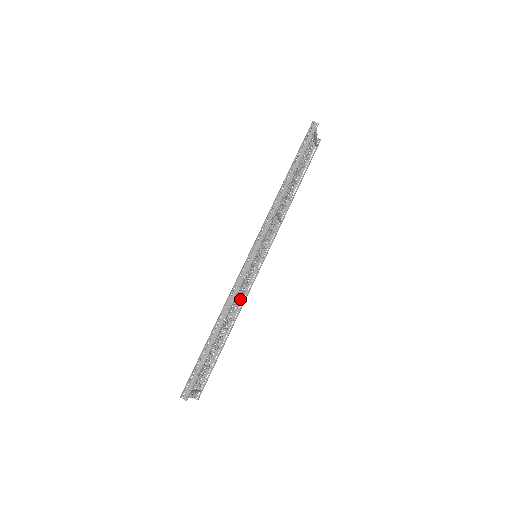
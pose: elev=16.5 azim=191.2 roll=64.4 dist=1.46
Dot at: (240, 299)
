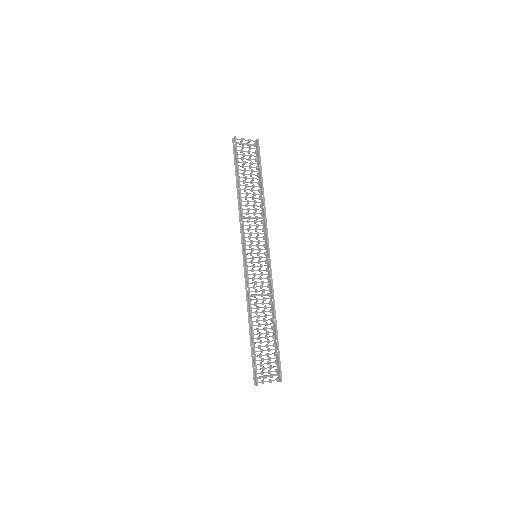
Dot at: (270, 292)
